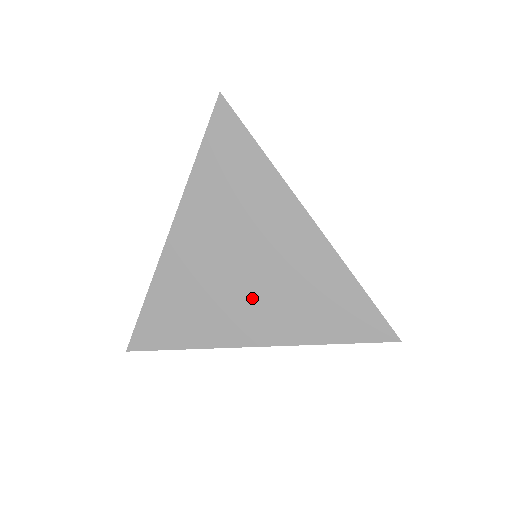
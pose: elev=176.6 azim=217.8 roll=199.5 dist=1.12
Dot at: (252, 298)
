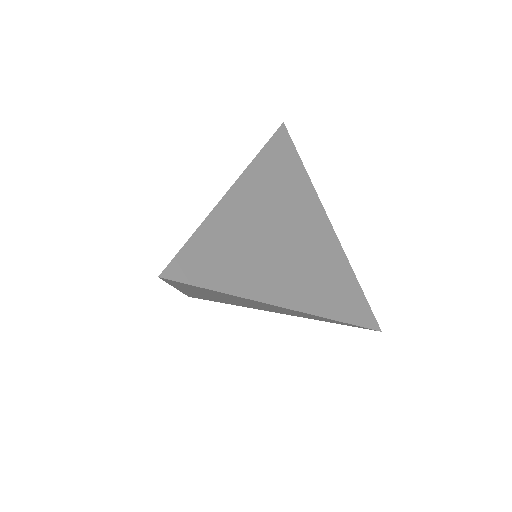
Dot at: (291, 265)
